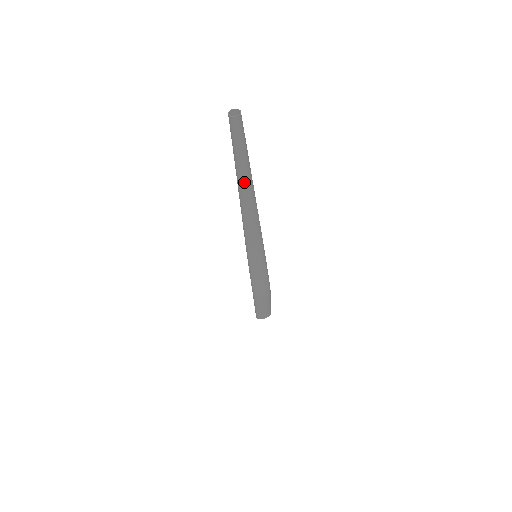
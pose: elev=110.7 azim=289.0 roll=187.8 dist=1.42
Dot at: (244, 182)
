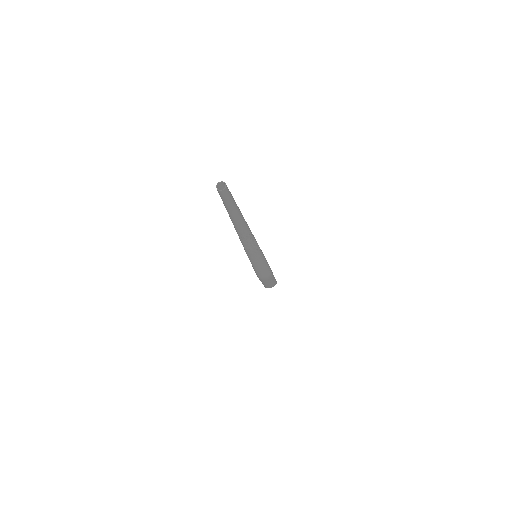
Dot at: (236, 222)
